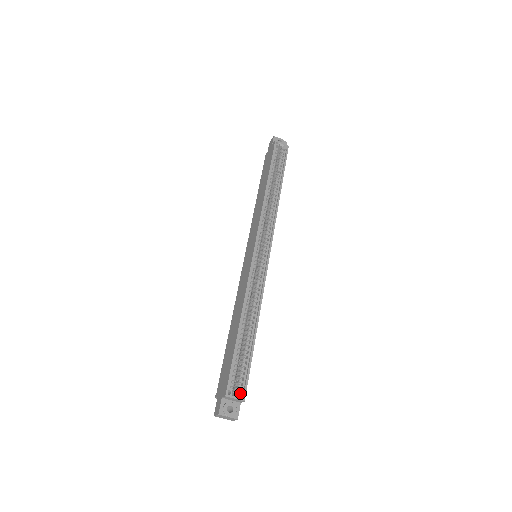
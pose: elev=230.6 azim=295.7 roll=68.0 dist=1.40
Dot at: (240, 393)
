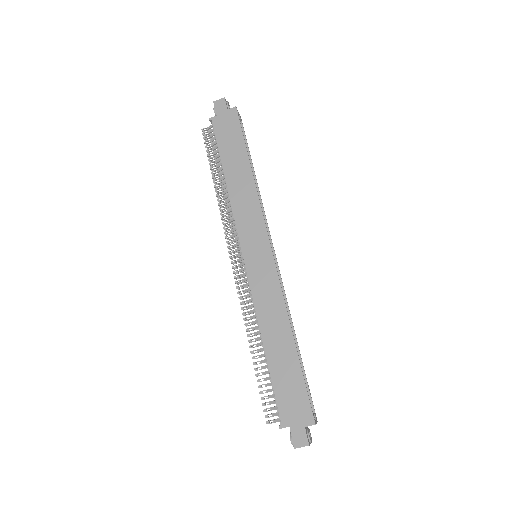
Dot at: (315, 415)
